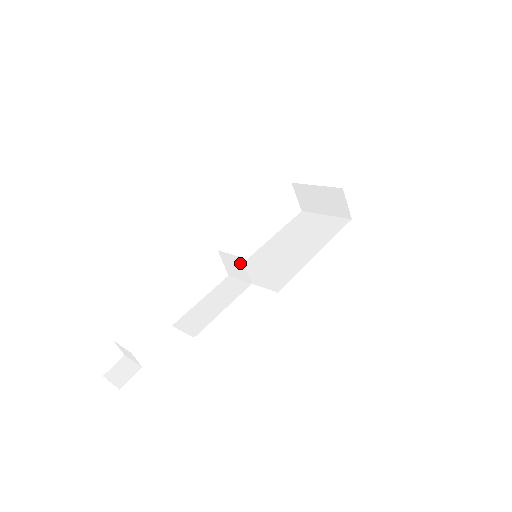
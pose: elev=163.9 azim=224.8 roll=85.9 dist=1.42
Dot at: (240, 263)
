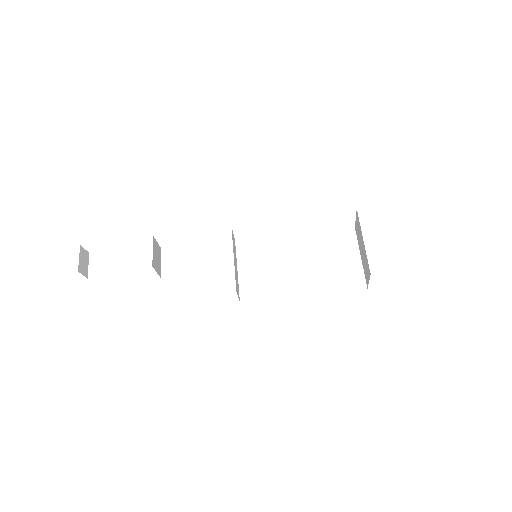
Dot at: (234, 256)
